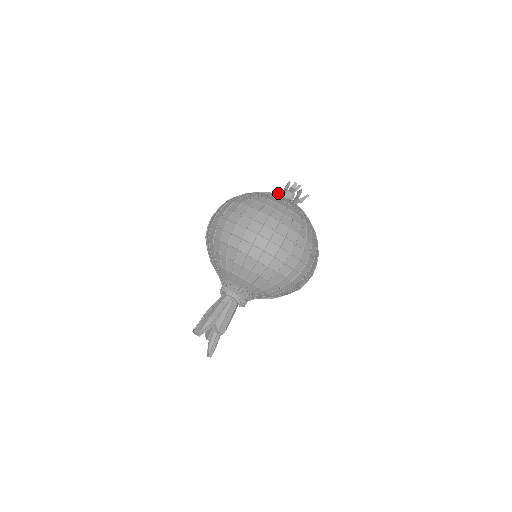
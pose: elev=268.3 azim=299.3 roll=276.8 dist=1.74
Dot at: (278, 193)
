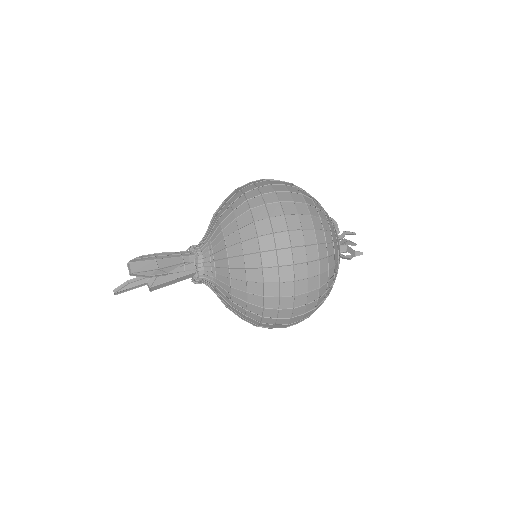
Dot at: (334, 222)
